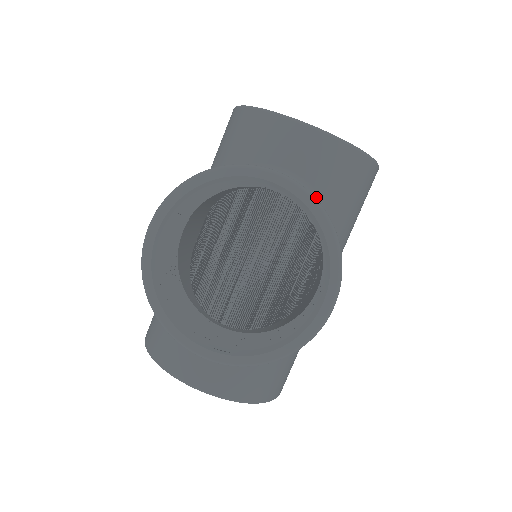
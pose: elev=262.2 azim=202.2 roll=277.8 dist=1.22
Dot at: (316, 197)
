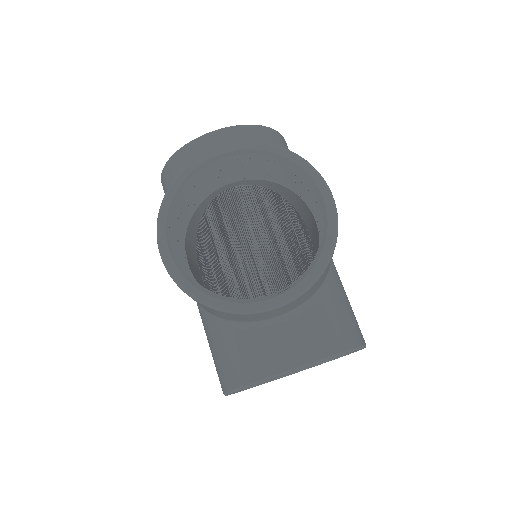
Dot at: occluded
